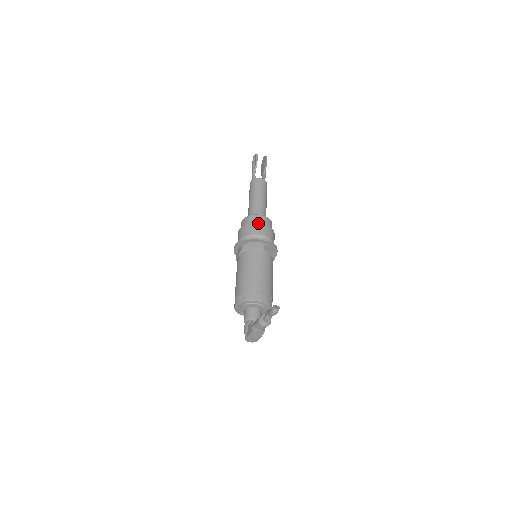
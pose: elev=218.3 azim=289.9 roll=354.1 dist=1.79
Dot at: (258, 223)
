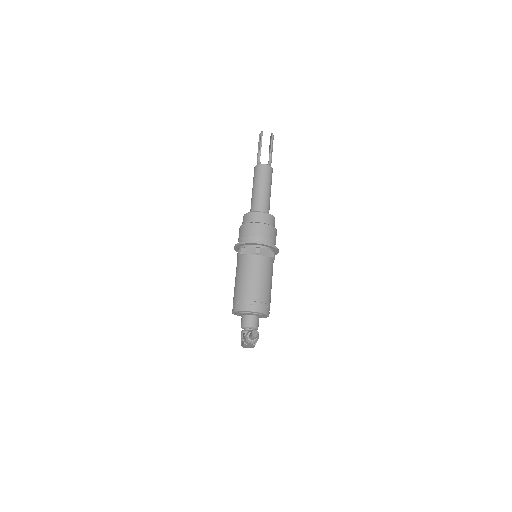
Dot at: (255, 223)
